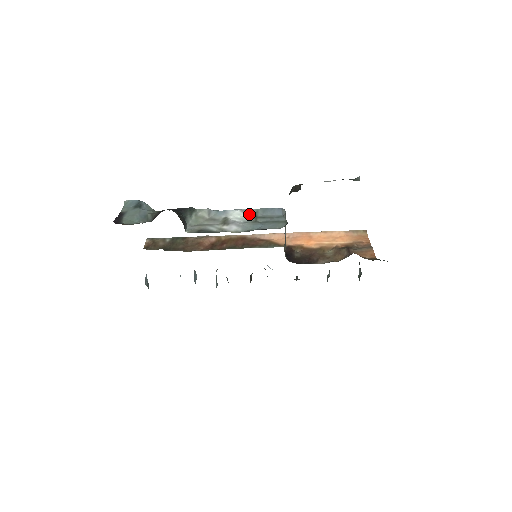
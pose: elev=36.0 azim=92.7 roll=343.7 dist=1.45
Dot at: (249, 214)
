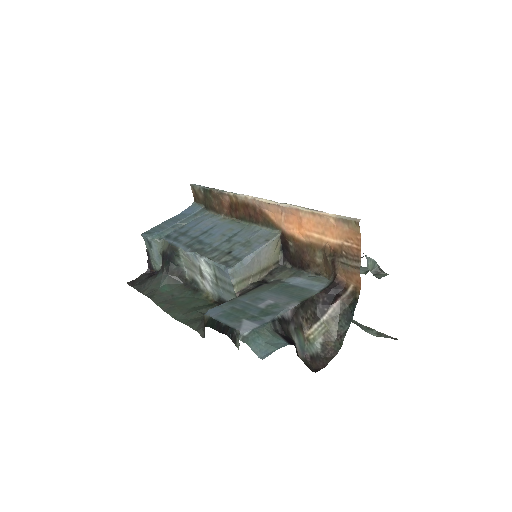
Dot at: (211, 269)
